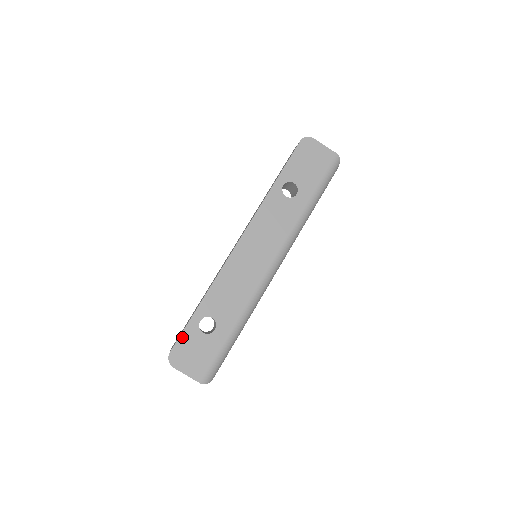
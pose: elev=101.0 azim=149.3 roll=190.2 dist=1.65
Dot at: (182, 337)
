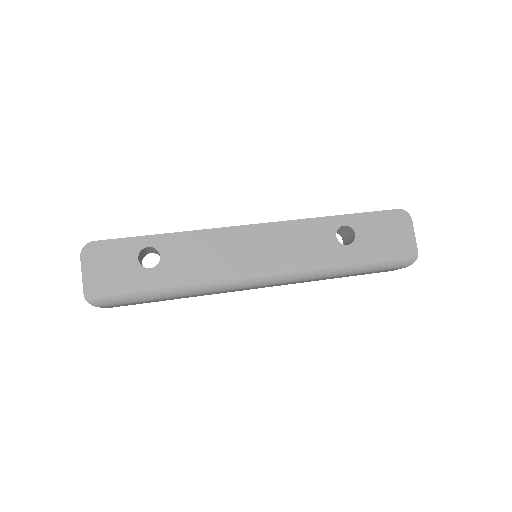
Dot at: (118, 241)
